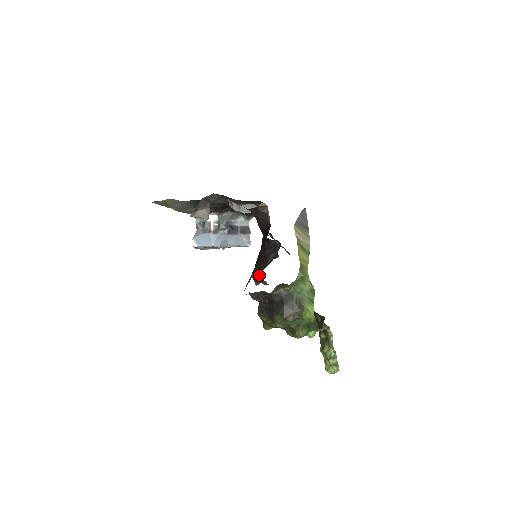
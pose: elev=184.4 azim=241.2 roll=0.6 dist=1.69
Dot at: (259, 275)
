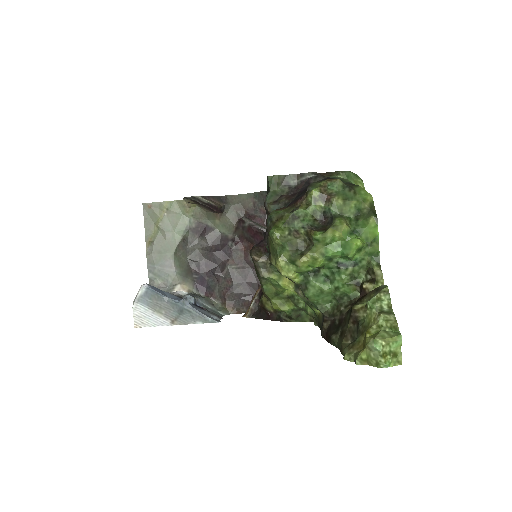
Dot at: (264, 244)
